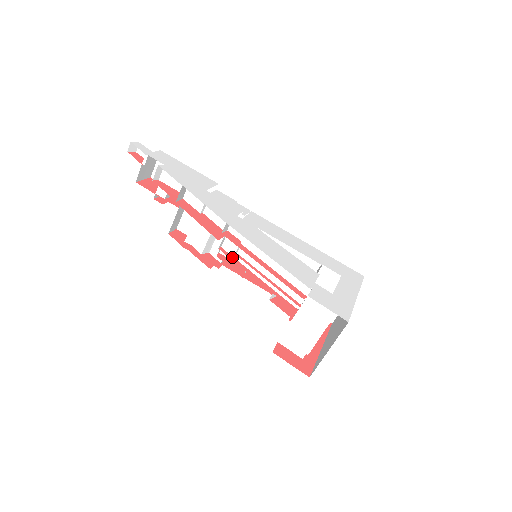
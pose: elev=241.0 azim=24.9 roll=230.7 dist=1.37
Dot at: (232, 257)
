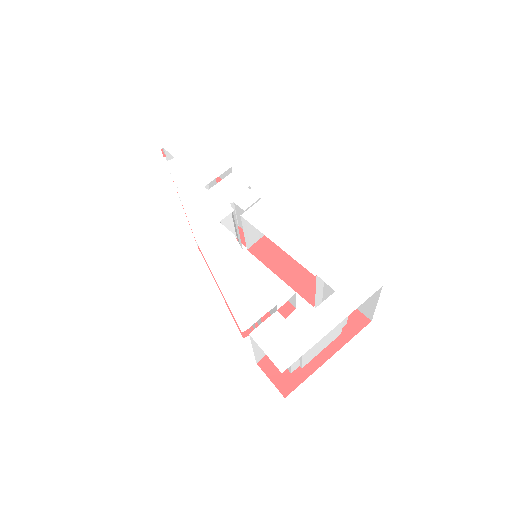
Dot at: occluded
